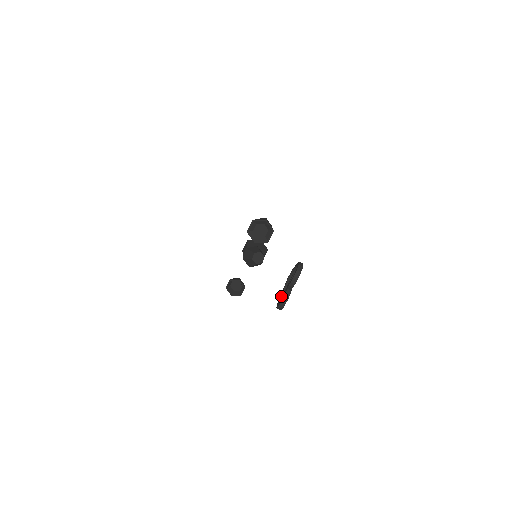
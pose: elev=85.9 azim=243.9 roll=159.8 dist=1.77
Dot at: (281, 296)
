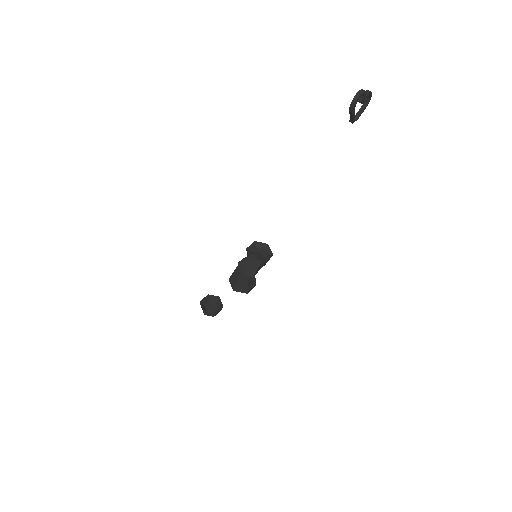
Dot at: (351, 109)
